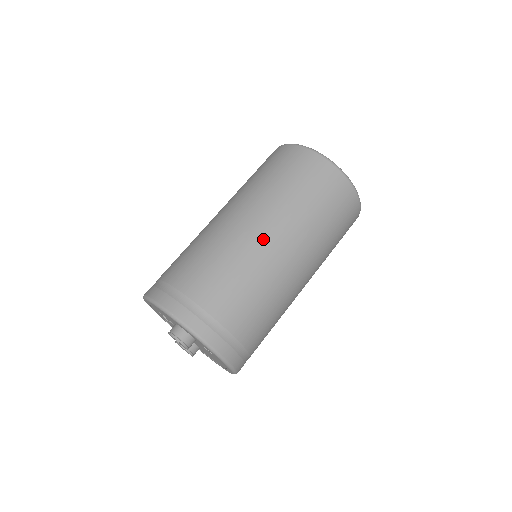
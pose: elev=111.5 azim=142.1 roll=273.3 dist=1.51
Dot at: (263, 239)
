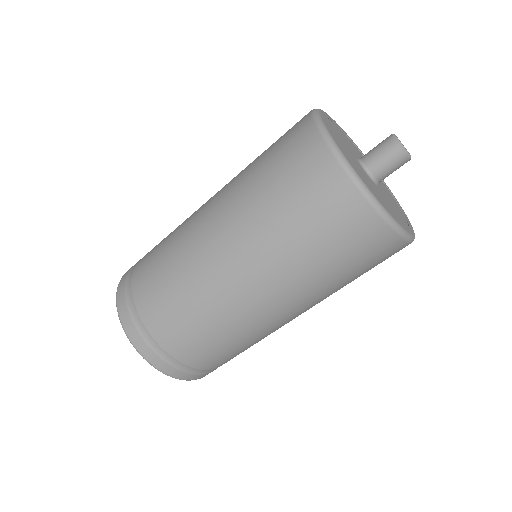
Dot at: (214, 257)
